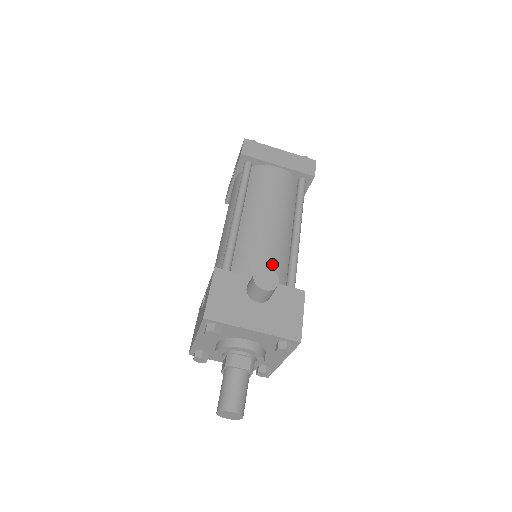
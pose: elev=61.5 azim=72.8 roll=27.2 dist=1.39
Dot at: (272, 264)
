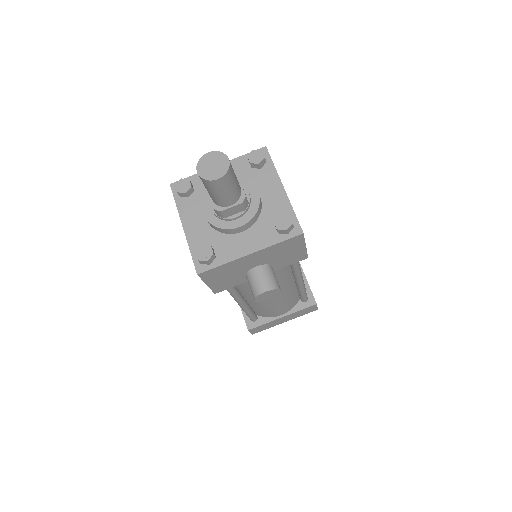
Dot at: occluded
